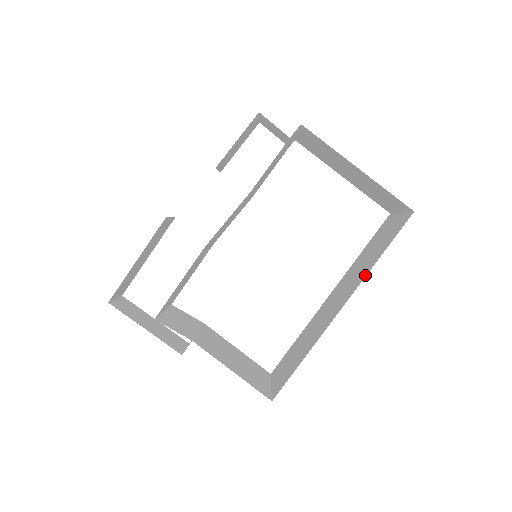
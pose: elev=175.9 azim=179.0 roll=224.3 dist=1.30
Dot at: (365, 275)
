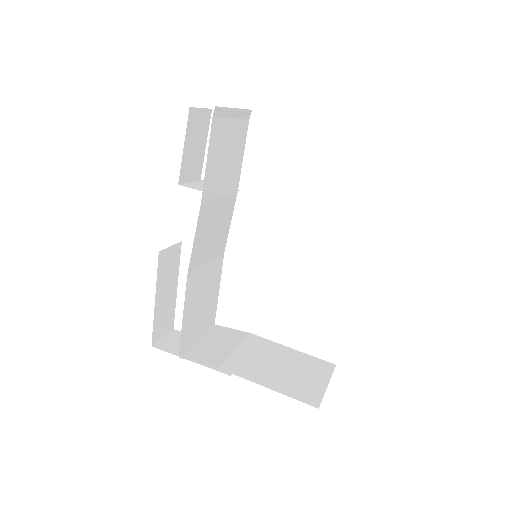
Dot at: occluded
